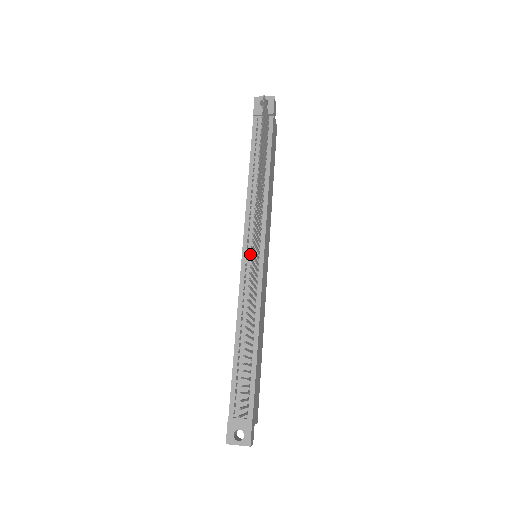
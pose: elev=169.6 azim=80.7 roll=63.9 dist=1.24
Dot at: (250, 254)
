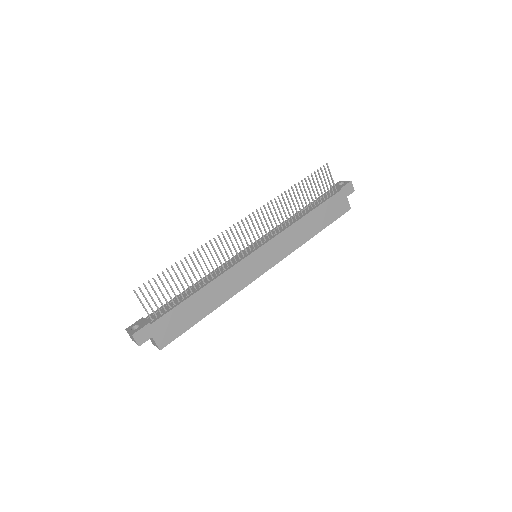
Dot at: occluded
